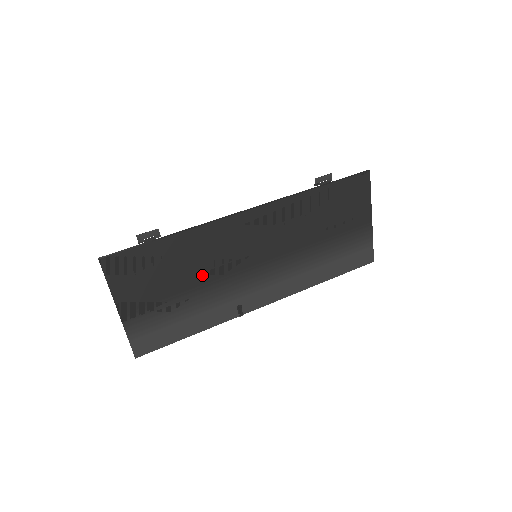
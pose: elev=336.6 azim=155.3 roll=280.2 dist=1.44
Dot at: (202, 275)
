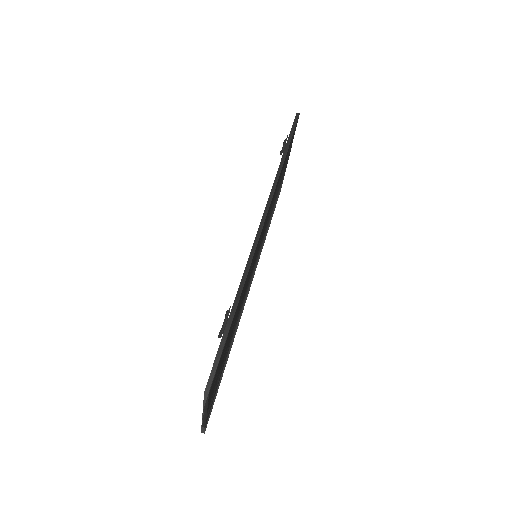
Dot at: (239, 312)
